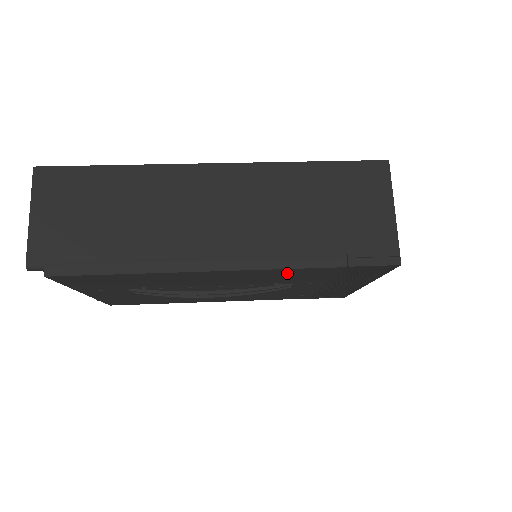
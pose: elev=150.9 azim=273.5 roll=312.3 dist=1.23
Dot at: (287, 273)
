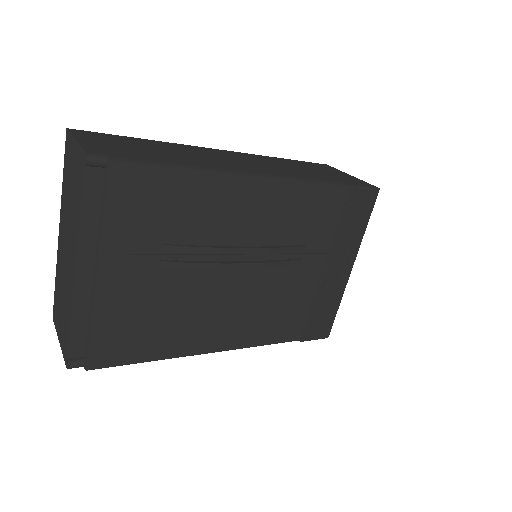
Dot at: (309, 202)
